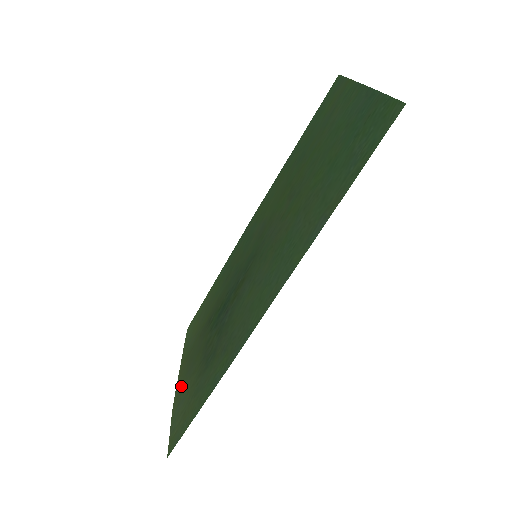
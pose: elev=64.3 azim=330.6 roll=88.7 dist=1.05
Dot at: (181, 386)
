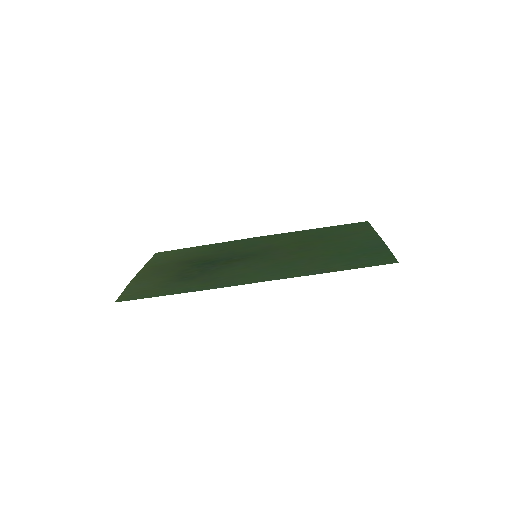
Dot at: (144, 277)
